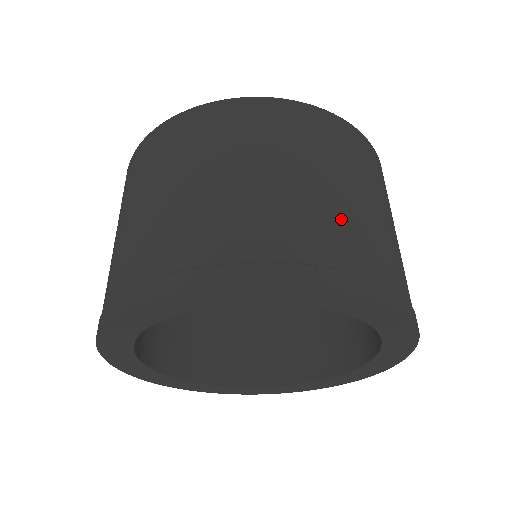
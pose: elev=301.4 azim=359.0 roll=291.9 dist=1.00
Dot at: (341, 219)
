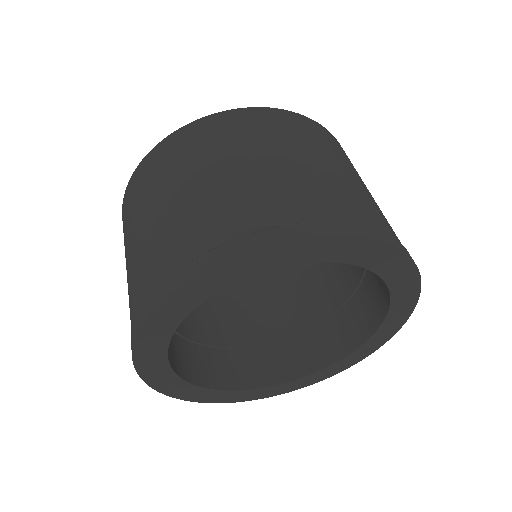
Dot at: (259, 189)
